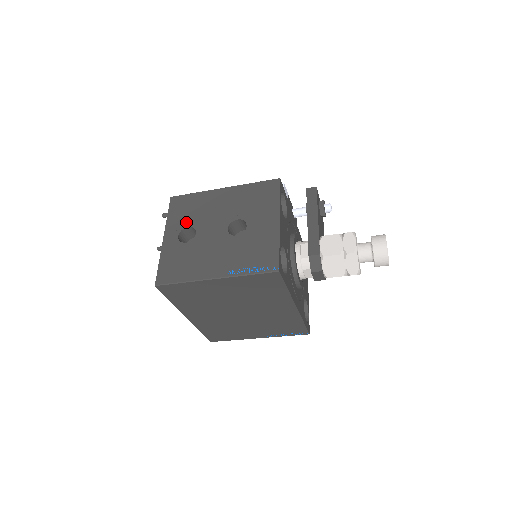
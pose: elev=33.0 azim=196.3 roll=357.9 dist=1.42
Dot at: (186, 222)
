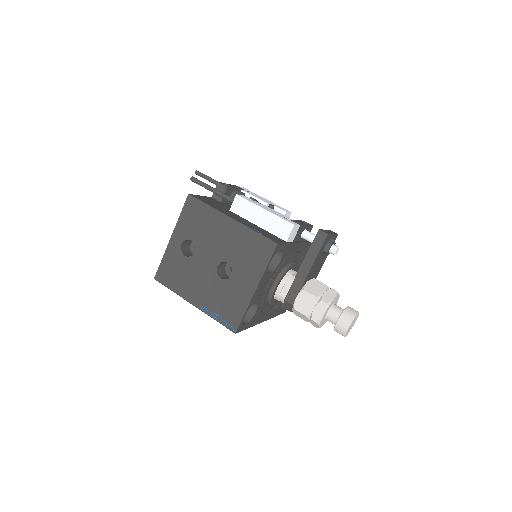
Dot at: (191, 234)
